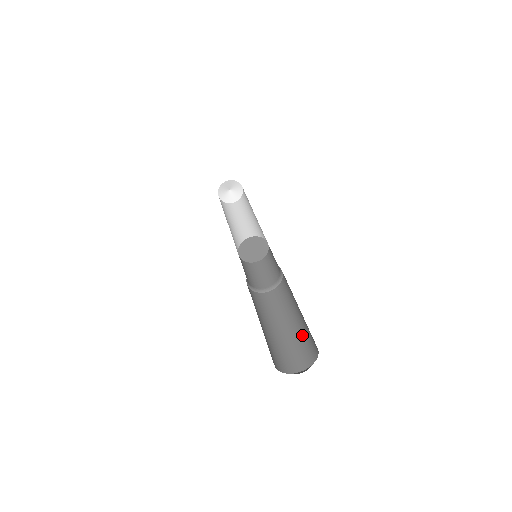
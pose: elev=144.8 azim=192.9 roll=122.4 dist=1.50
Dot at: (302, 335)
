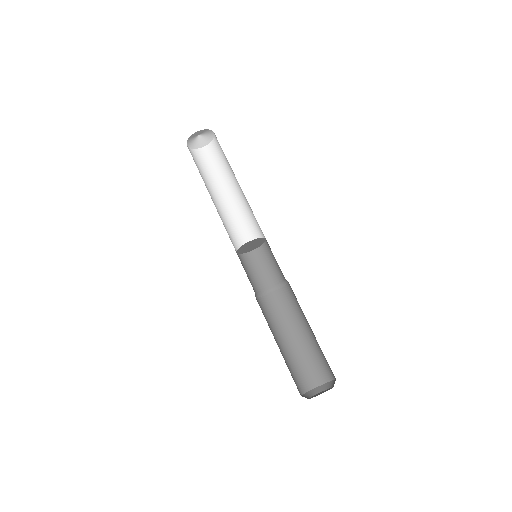
Dot at: (320, 349)
